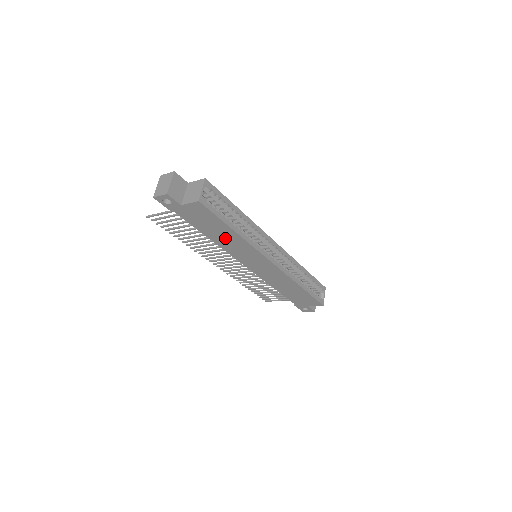
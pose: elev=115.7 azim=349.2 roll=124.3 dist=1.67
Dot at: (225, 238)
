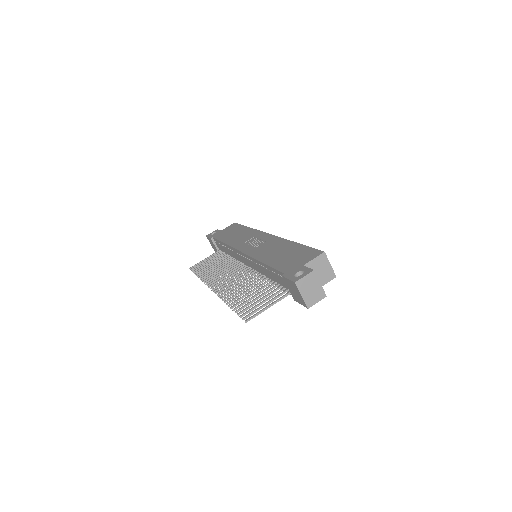
Dot at: occluded
